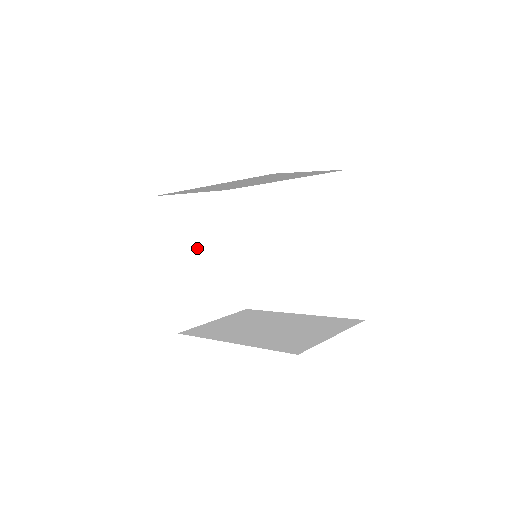
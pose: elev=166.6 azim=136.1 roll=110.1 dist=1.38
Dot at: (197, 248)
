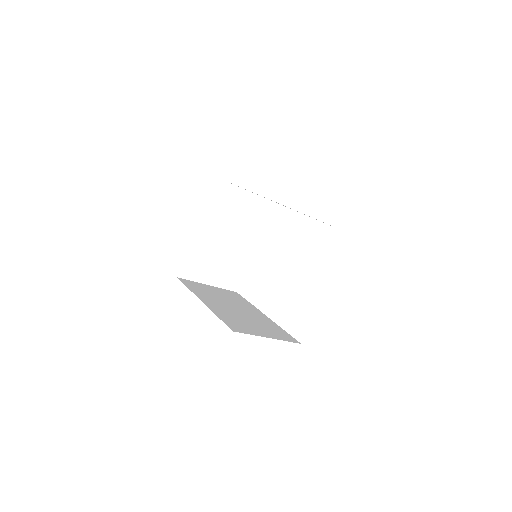
Dot at: (225, 228)
